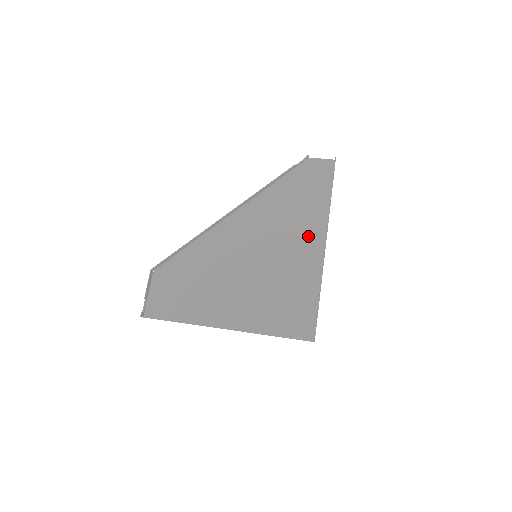
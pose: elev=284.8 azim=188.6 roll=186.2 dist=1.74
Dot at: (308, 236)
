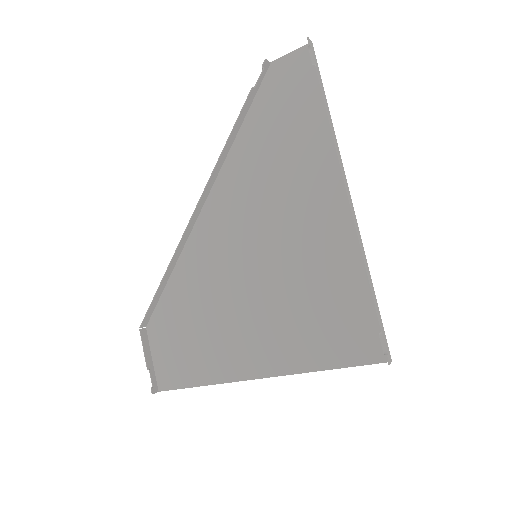
Dot at: (317, 192)
